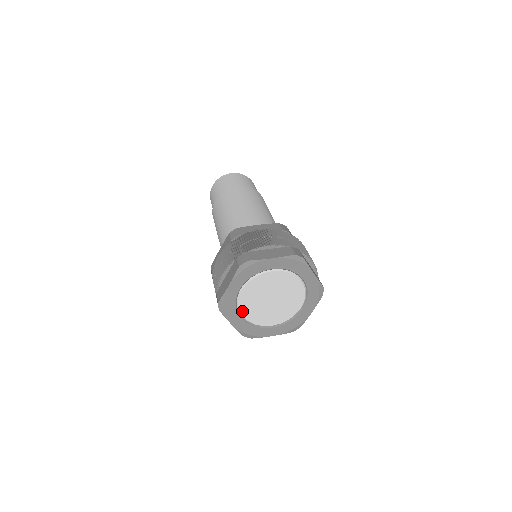
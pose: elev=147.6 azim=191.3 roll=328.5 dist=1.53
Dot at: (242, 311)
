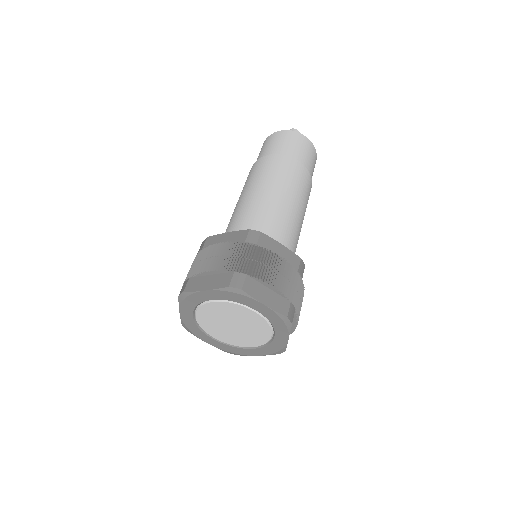
Dot at: (209, 333)
